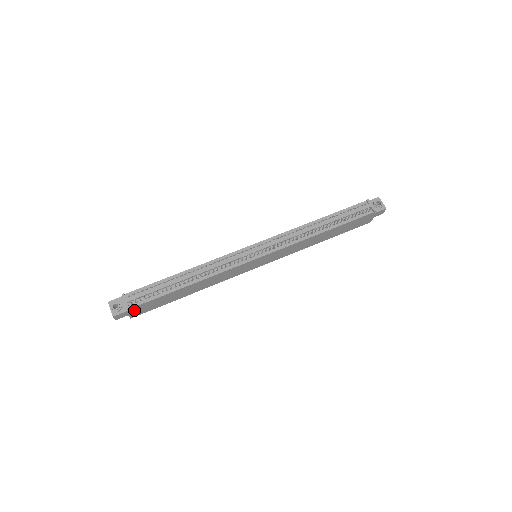
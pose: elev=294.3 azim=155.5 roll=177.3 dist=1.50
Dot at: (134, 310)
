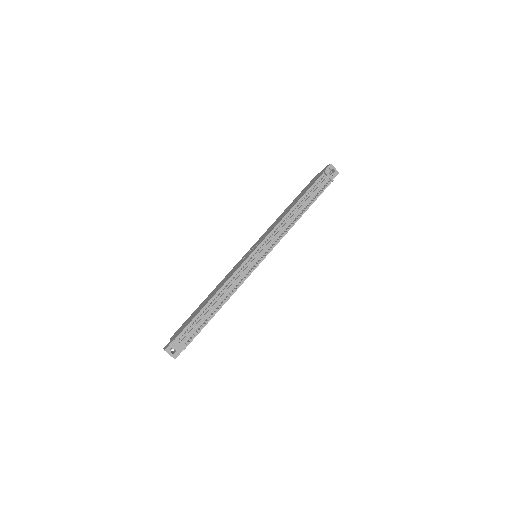
Dot at: occluded
